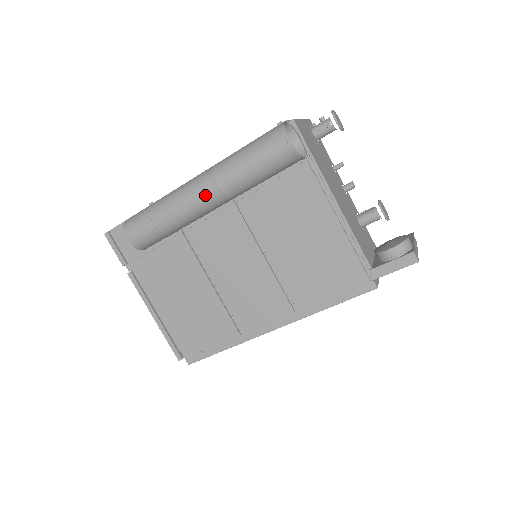
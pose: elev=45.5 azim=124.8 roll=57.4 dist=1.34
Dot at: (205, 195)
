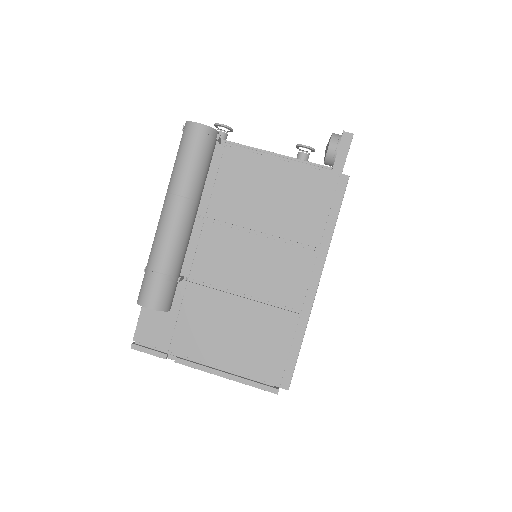
Dot at: (176, 214)
